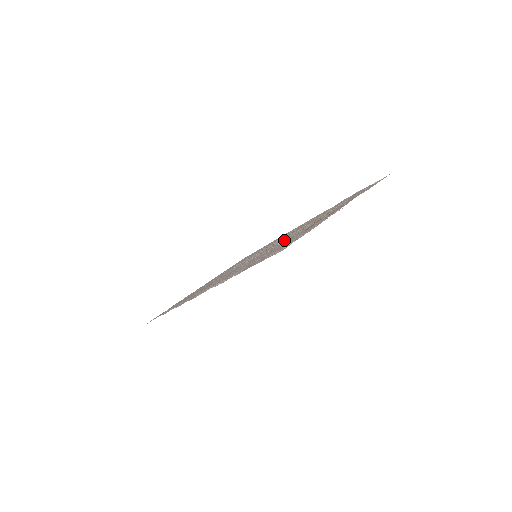
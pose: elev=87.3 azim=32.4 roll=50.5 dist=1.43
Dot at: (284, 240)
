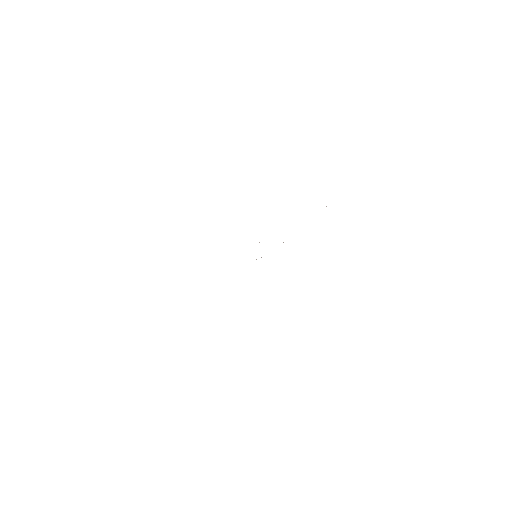
Dot at: occluded
